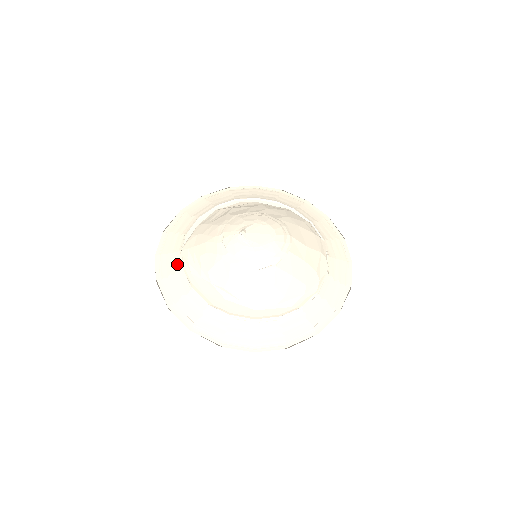
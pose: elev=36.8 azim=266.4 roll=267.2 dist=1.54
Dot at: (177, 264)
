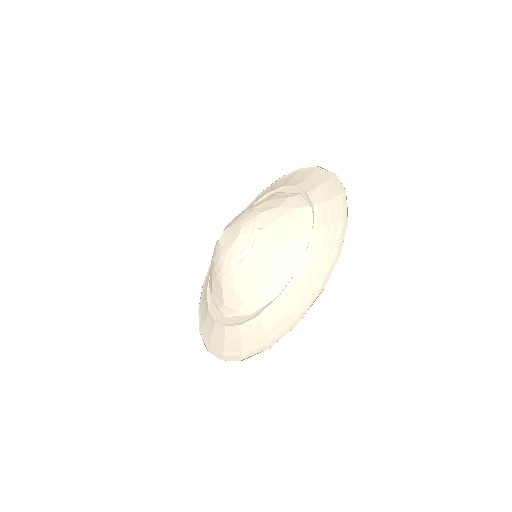
Dot at: occluded
